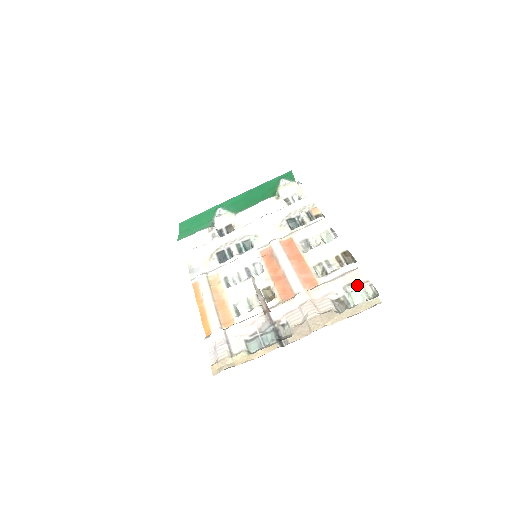
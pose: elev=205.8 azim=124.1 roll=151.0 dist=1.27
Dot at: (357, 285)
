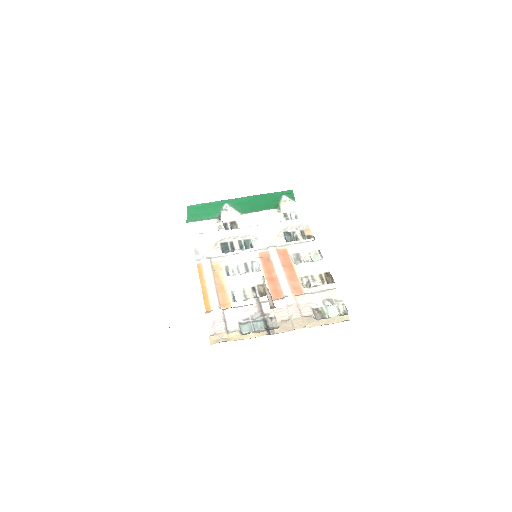
Dot at: (333, 302)
